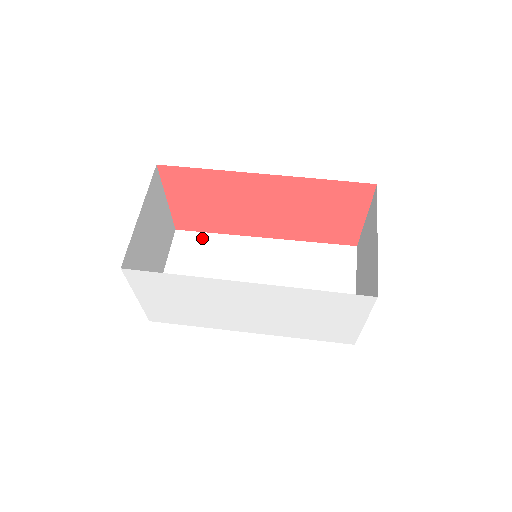
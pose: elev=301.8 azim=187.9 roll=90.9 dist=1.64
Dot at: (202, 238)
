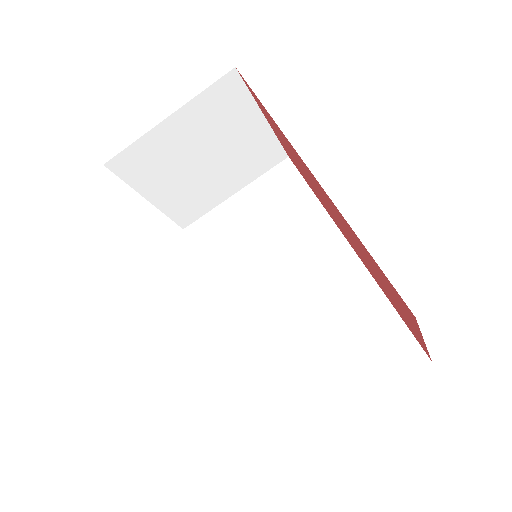
Dot at: (297, 186)
